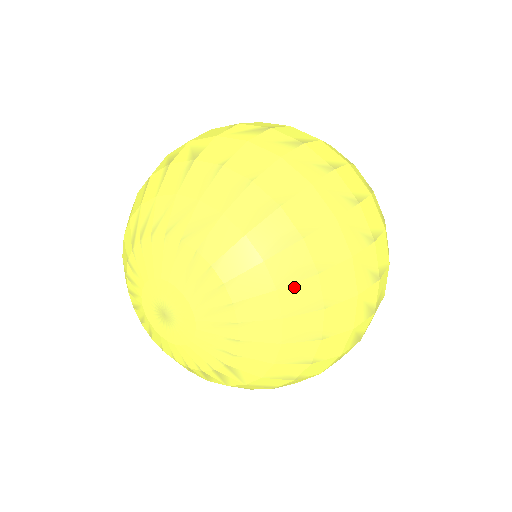
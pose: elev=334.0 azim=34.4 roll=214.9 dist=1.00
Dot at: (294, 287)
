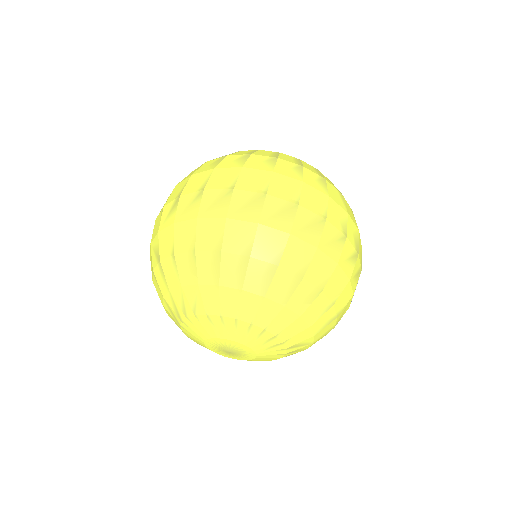
Dot at: (272, 286)
